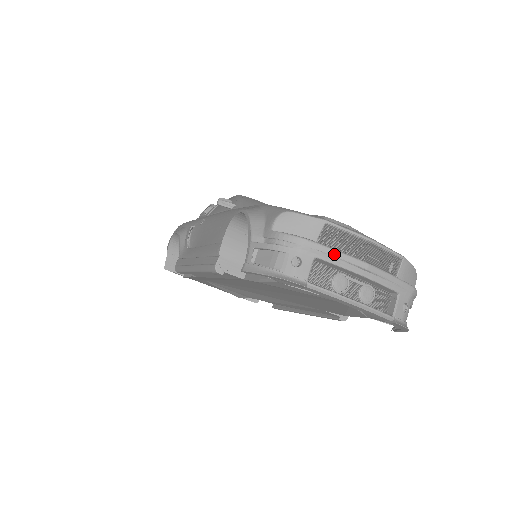
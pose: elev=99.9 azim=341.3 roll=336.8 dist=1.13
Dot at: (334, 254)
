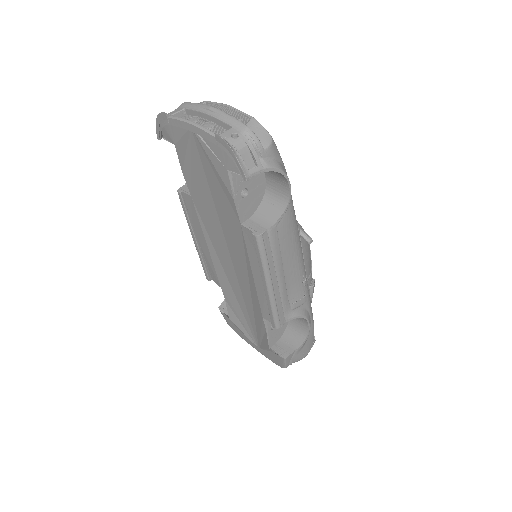
Dot at: (194, 104)
